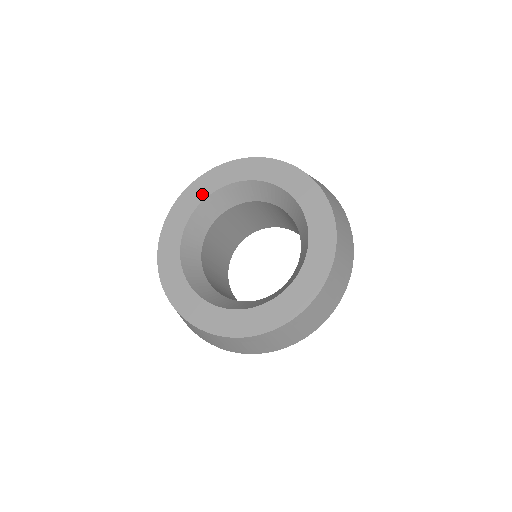
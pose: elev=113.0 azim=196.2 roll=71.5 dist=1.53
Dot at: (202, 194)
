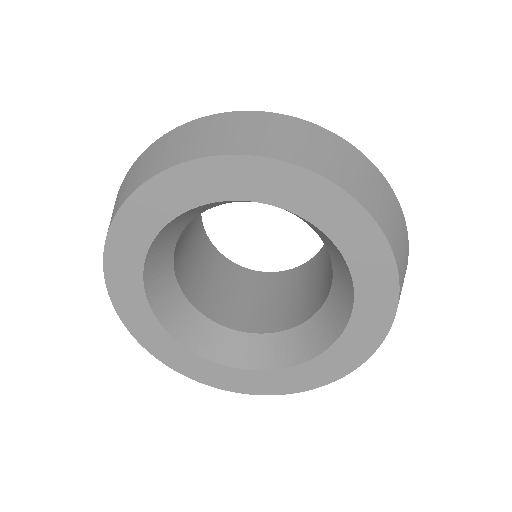
Dot at: (133, 280)
